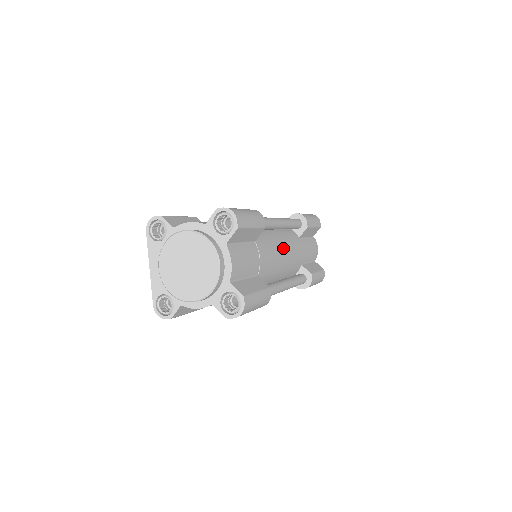
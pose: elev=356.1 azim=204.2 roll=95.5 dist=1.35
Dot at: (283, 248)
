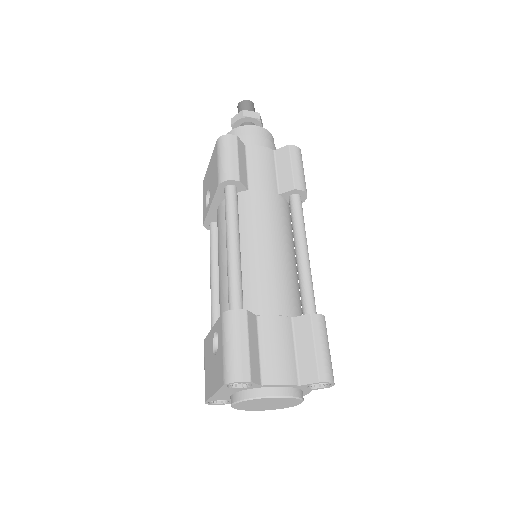
Dot at: occluded
